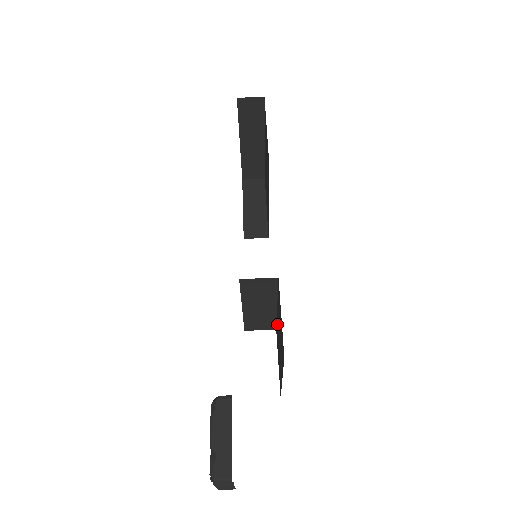
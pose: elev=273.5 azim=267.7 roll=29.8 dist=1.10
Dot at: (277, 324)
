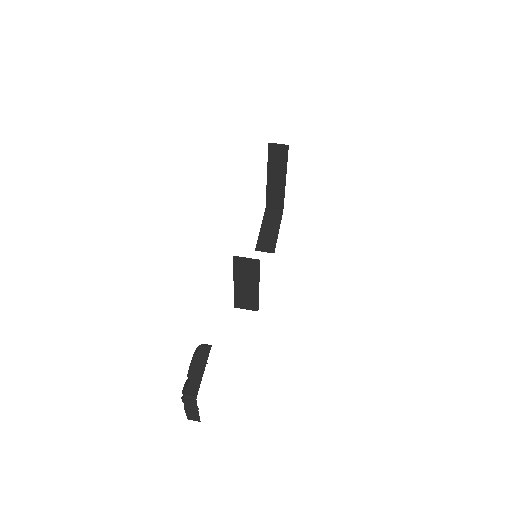
Dot at: occluded
